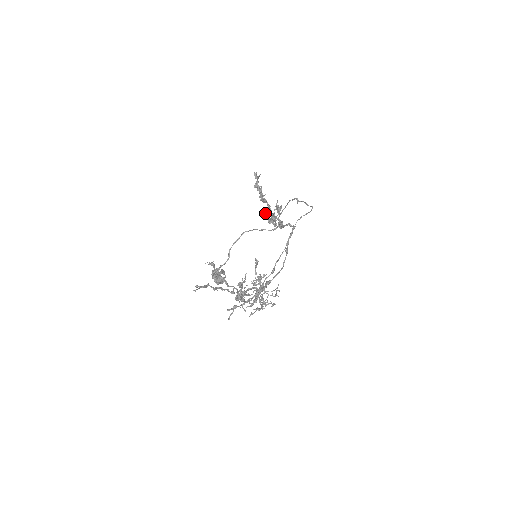
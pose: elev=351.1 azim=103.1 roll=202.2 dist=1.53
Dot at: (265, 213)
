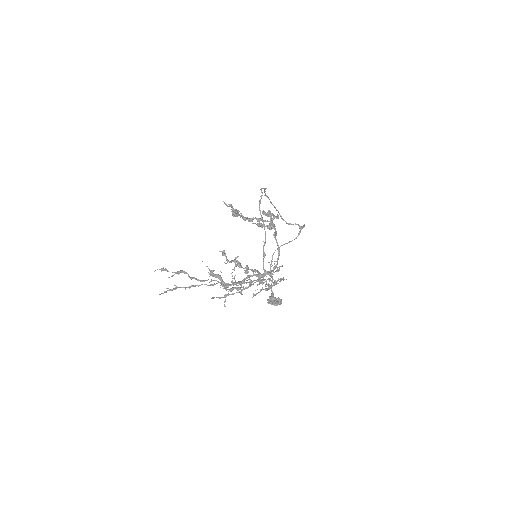
Dot at: (257, 224)
